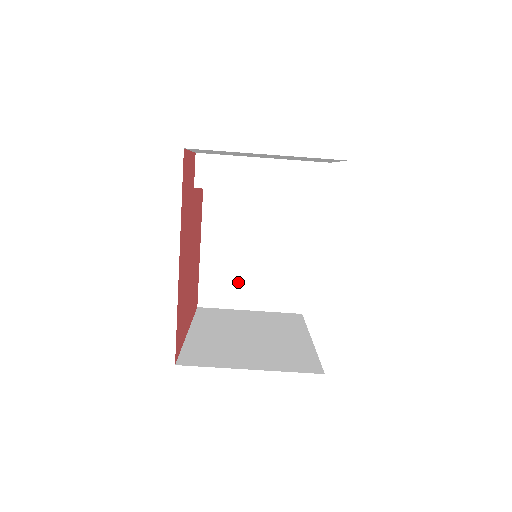
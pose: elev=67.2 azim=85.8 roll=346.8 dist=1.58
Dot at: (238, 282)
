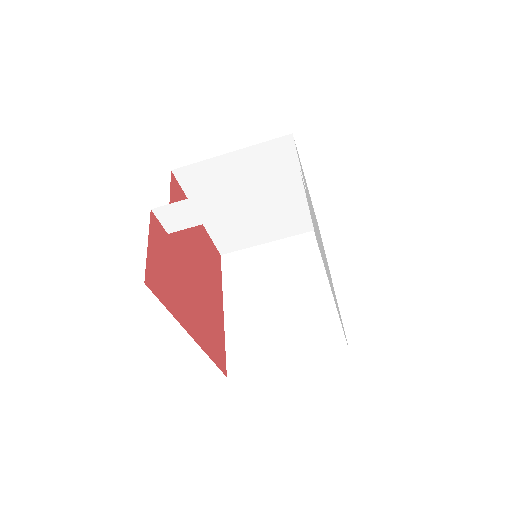
Dot at: (248, 228)
